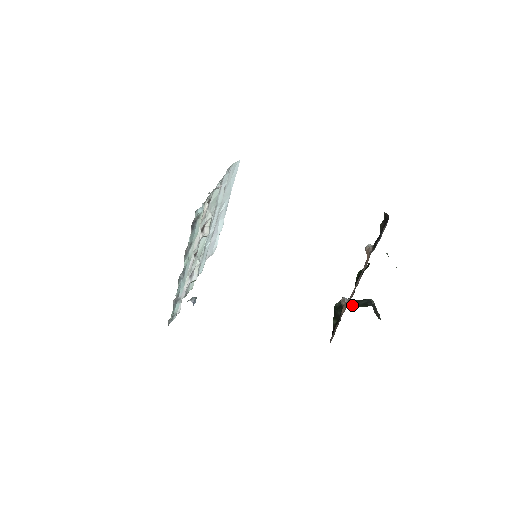
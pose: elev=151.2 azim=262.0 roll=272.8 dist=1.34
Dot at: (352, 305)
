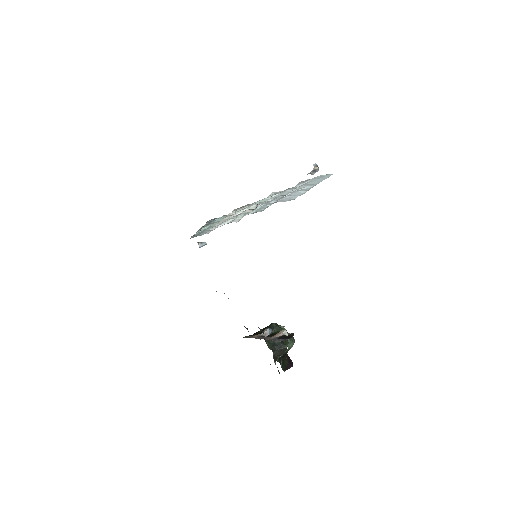
Dot at: occluded
